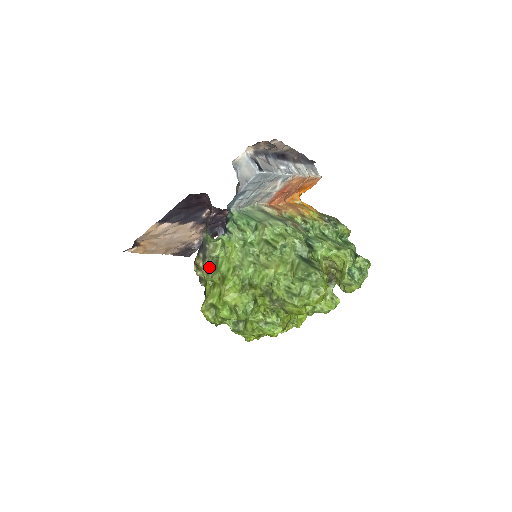
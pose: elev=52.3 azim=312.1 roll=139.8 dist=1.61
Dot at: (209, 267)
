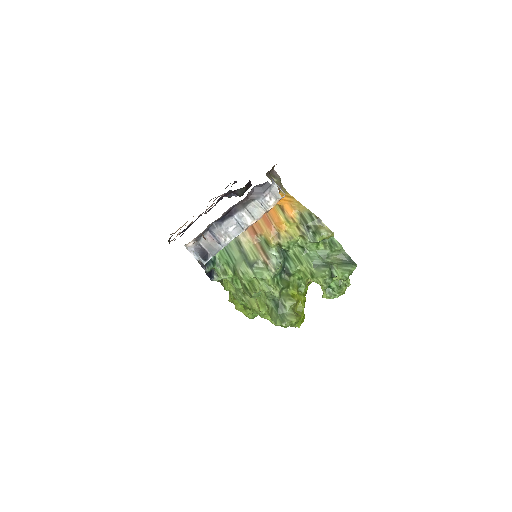
Dot at: occluded
